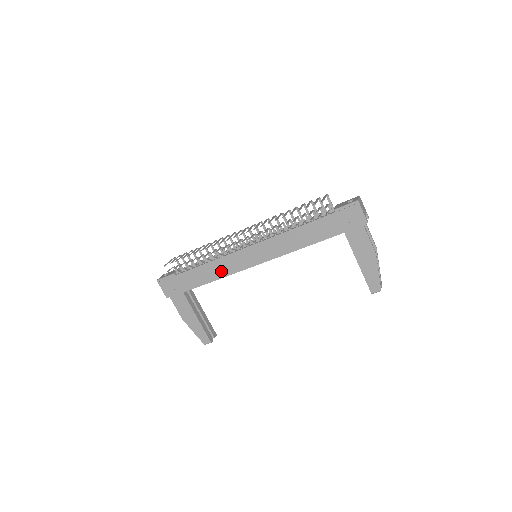
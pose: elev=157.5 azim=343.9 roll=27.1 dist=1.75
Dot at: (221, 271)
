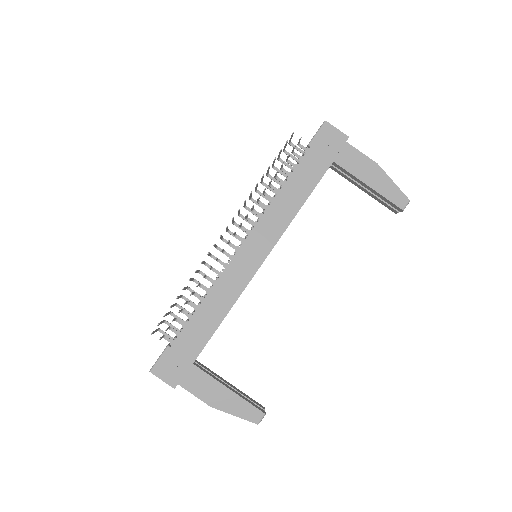
Dot at: (226, 298)
